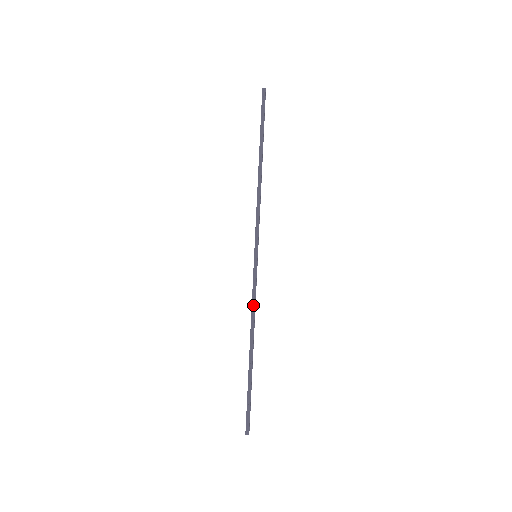
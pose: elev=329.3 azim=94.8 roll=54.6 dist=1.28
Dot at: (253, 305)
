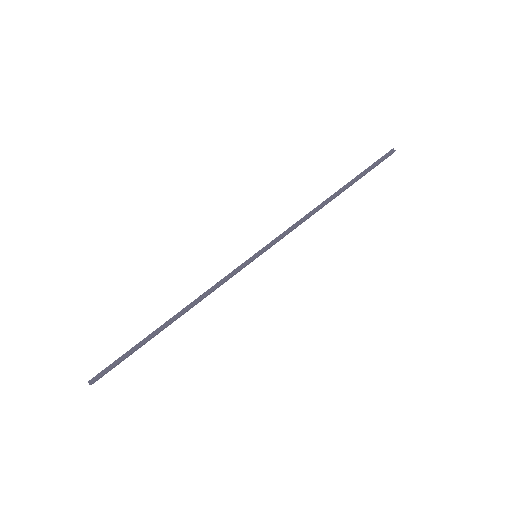
Dot at: (212, 289)
